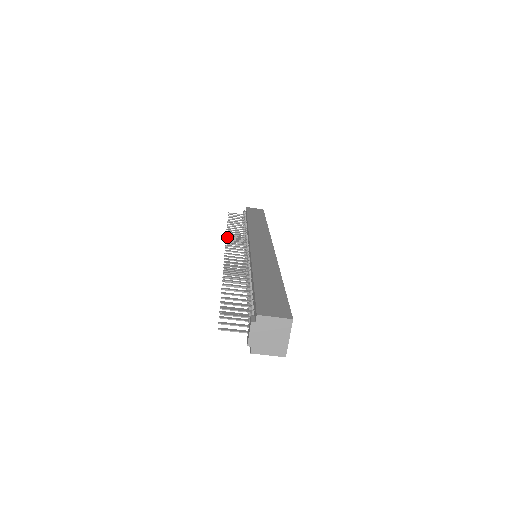
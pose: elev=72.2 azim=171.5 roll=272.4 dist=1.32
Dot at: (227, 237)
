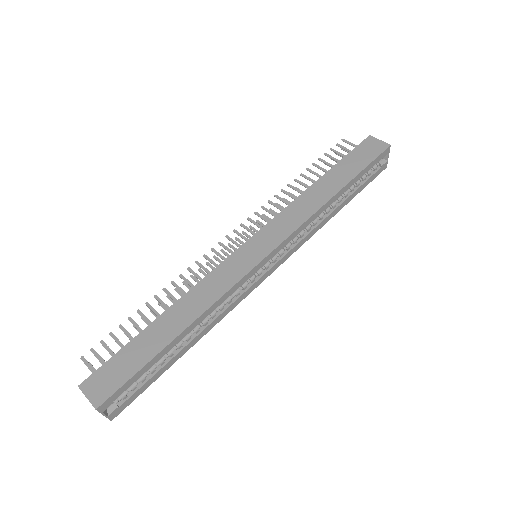
Dot at: occluded
